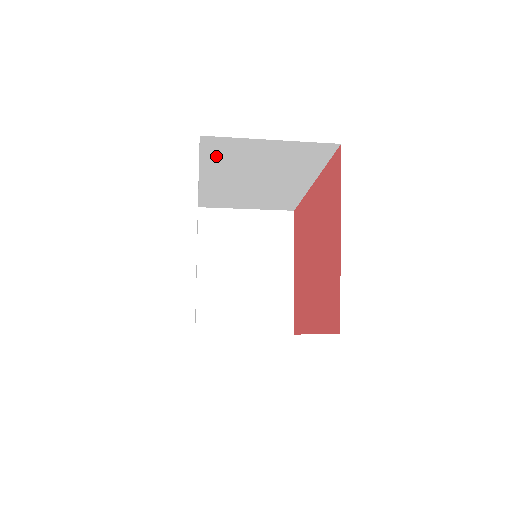
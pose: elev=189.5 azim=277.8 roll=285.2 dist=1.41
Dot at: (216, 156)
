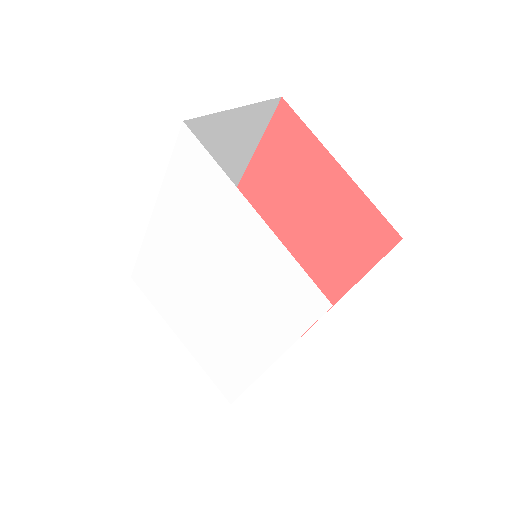
Dot at: occluded
